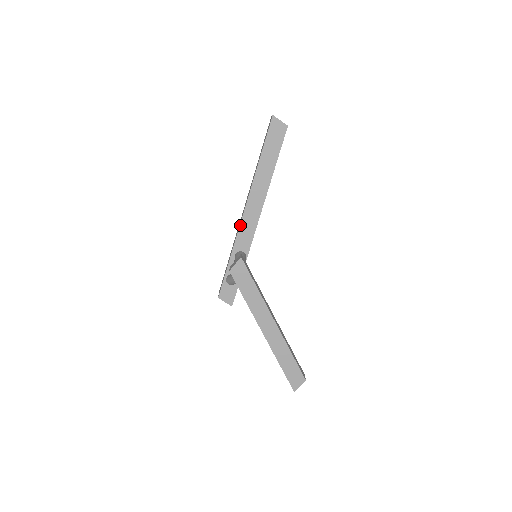
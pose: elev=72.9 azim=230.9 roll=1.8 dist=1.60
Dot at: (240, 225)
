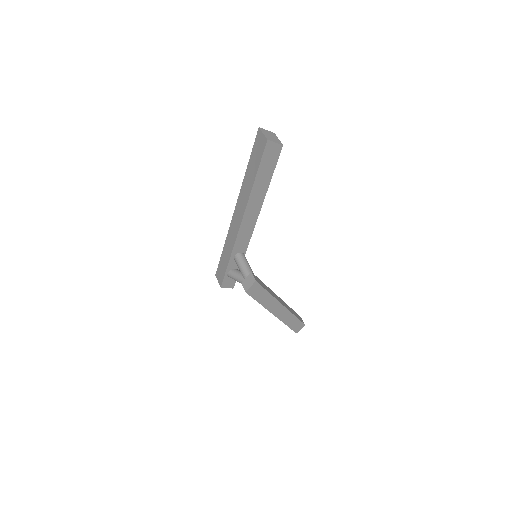
Dot at: (237, 235)
